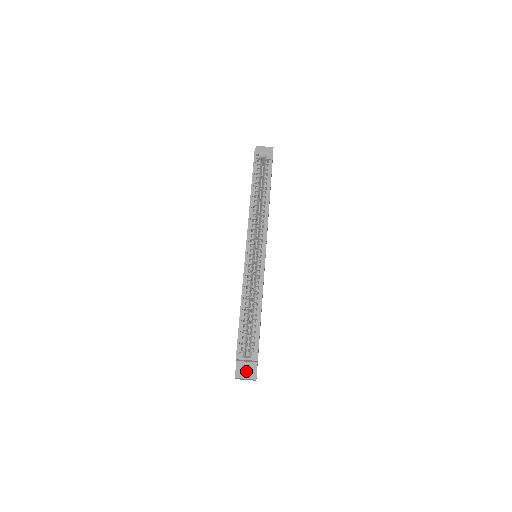
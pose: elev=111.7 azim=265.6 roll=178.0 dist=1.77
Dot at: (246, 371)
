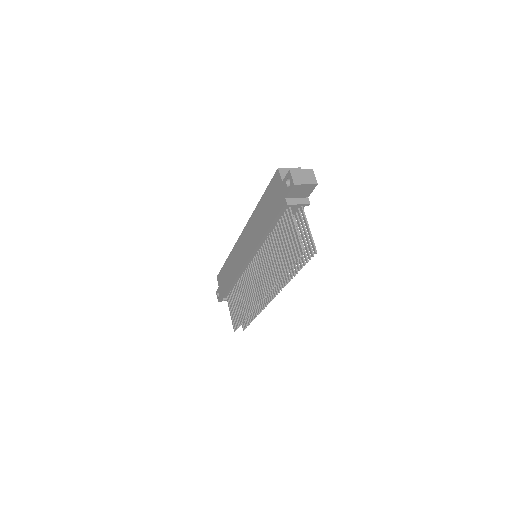
Dot at: occluded
